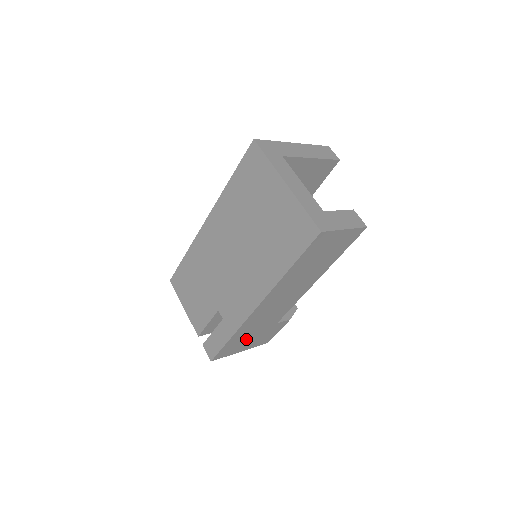
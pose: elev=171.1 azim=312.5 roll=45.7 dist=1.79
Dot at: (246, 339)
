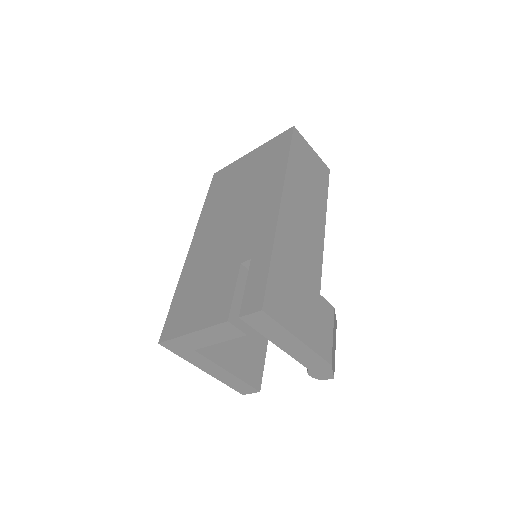
Dot at: (293, 294)
